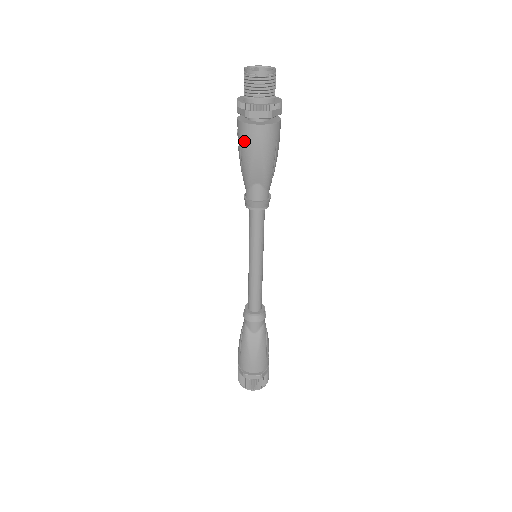
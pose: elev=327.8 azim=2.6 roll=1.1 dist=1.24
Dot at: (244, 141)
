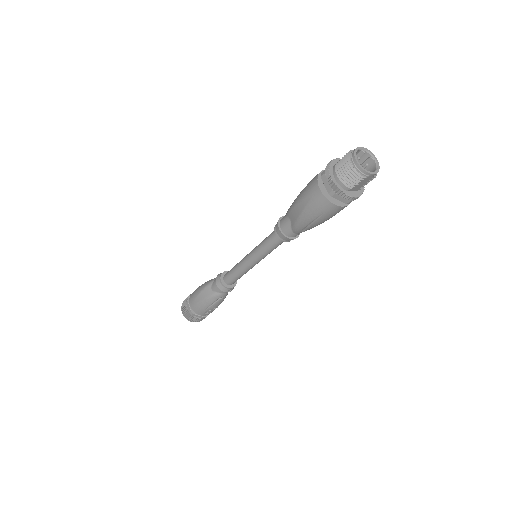
Dot at: (307, 186)
